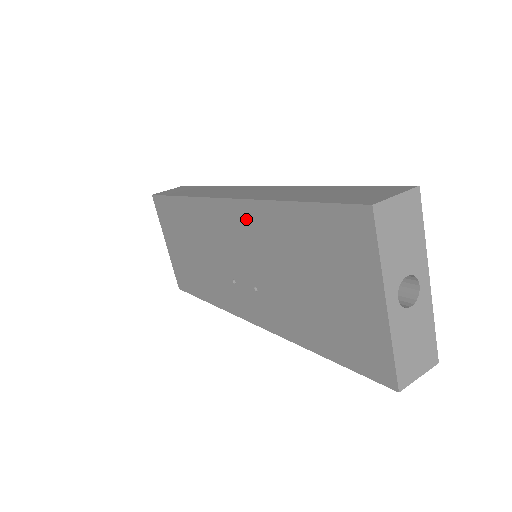
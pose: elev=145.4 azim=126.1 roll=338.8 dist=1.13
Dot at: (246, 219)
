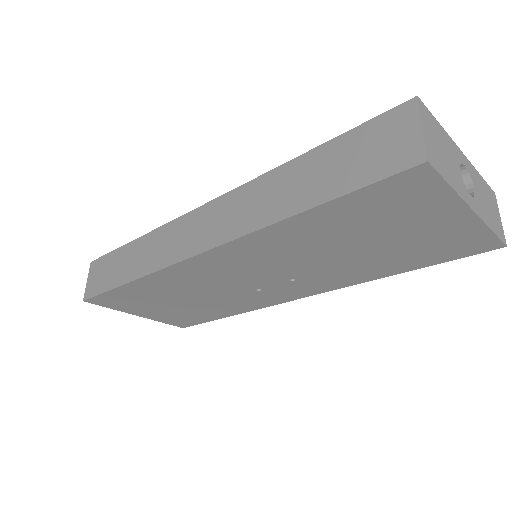
Dot at: (246, 251)
